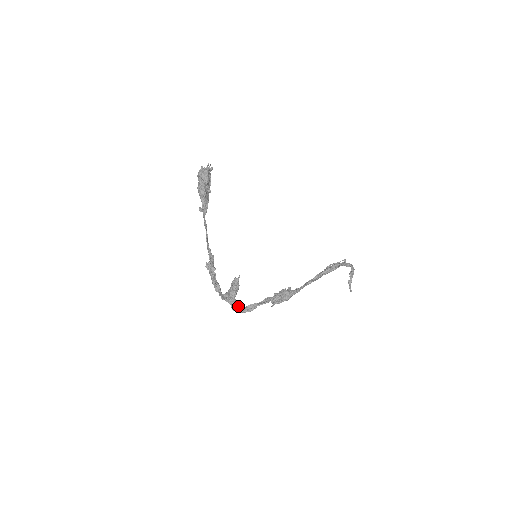
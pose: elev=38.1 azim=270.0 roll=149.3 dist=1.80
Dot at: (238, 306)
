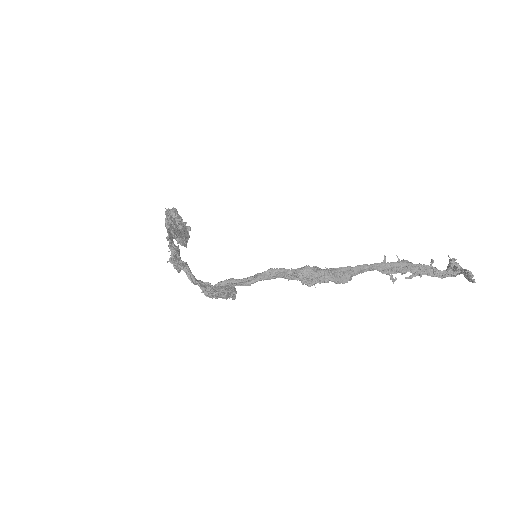
Dot at: (226, 285)
